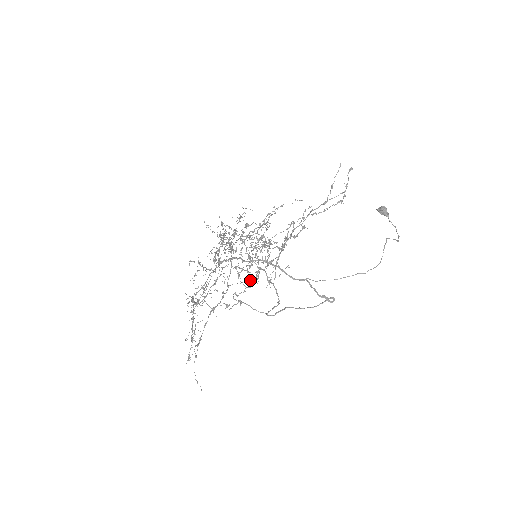
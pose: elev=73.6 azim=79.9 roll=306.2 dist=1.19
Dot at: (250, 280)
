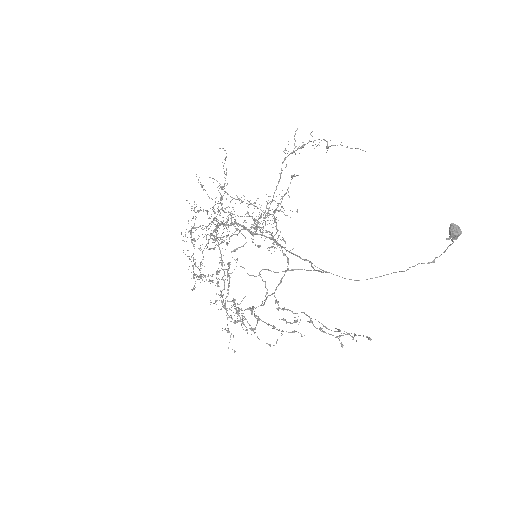
Dot at: occluded
